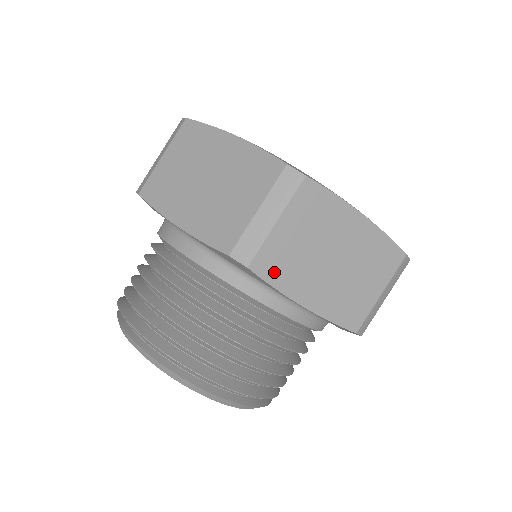
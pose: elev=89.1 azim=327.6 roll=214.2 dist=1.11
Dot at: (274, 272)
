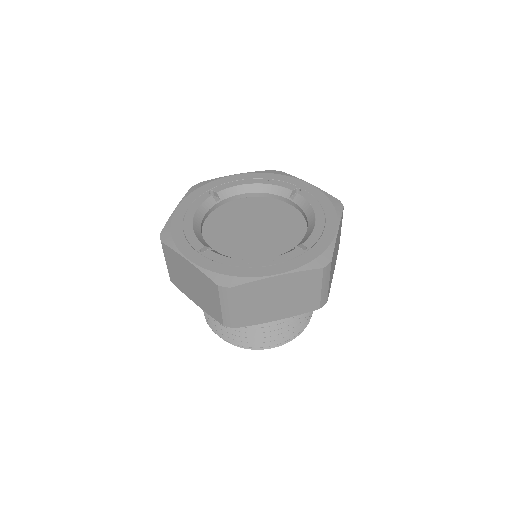
Dot at: (250, 321)
